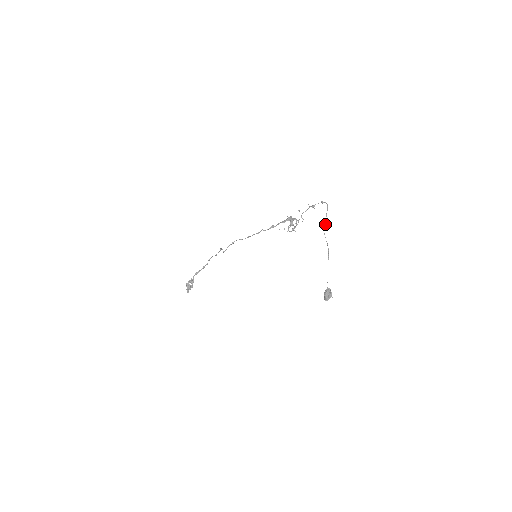
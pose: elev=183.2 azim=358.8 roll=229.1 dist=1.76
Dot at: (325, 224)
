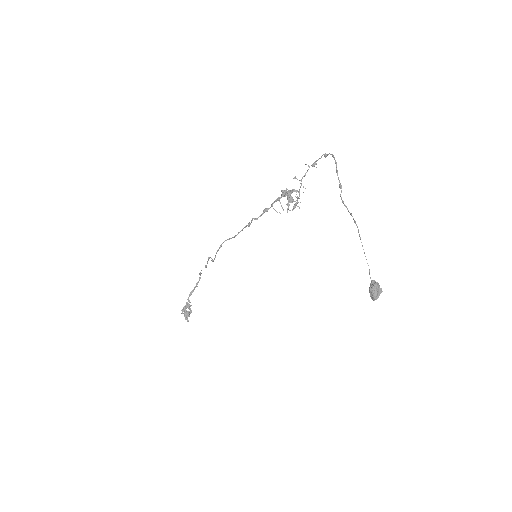
Dot at: (339, 186)
